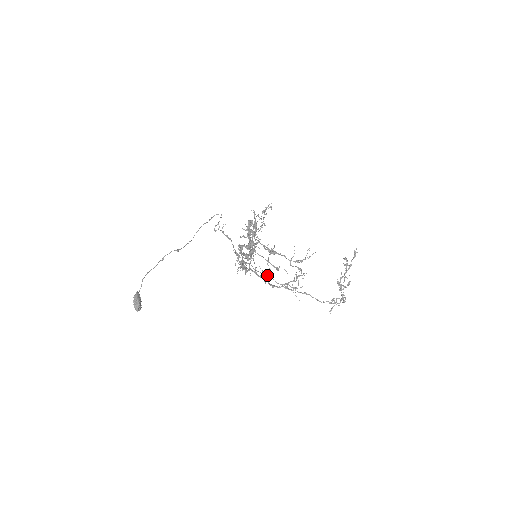
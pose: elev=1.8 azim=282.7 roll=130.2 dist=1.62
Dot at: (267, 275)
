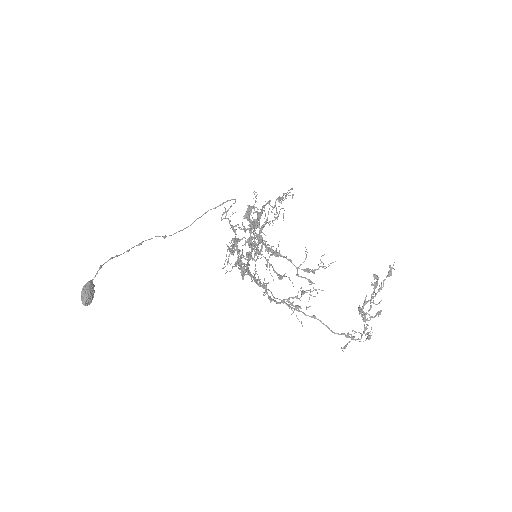
Dot at: occluded
